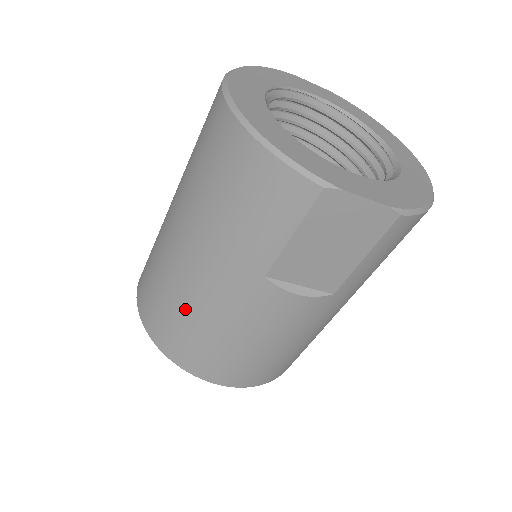
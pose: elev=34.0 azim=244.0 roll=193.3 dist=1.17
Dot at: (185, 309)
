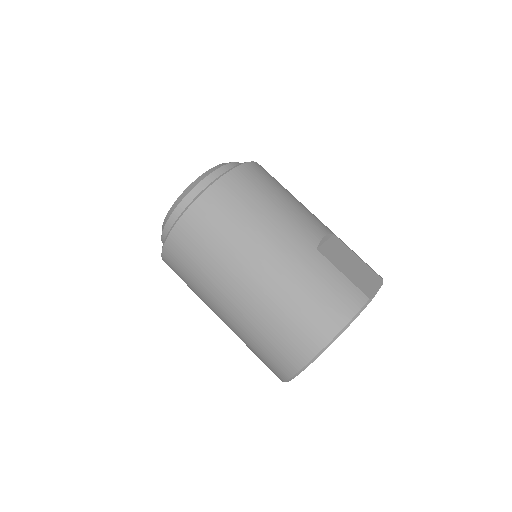
Dot at: occluded
